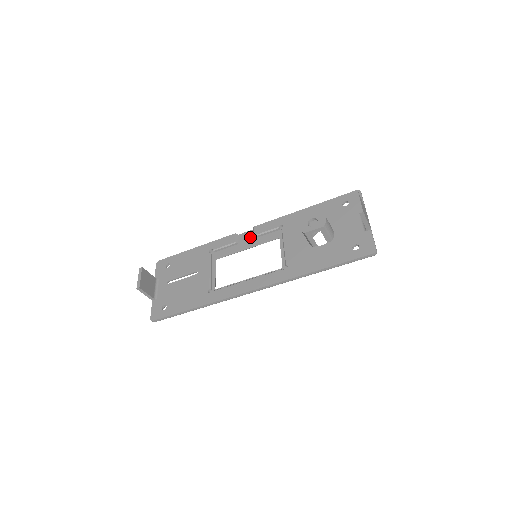
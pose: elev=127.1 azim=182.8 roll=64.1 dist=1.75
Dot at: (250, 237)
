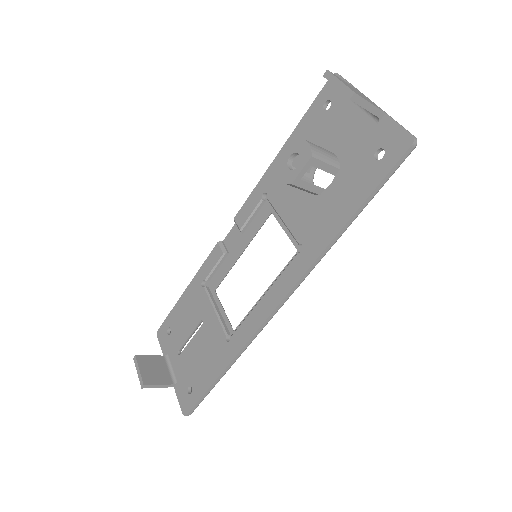
Dot at: (237, 235)
